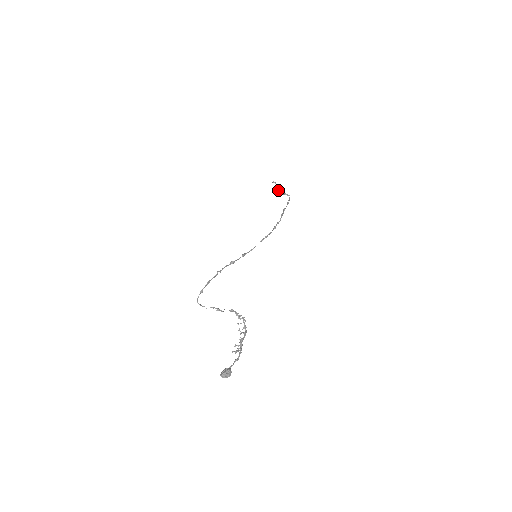
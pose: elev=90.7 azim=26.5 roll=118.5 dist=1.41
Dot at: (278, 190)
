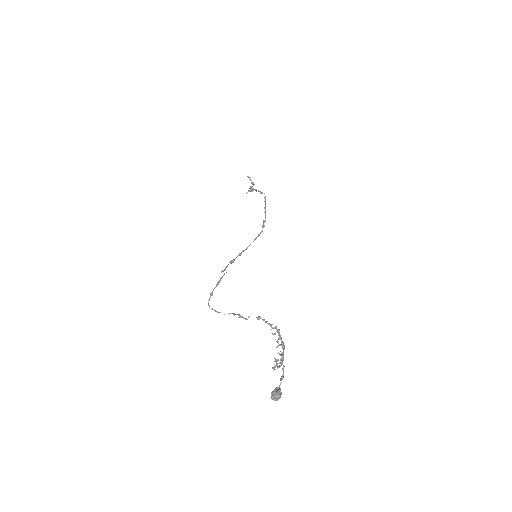
Dot at: (250, 186)
